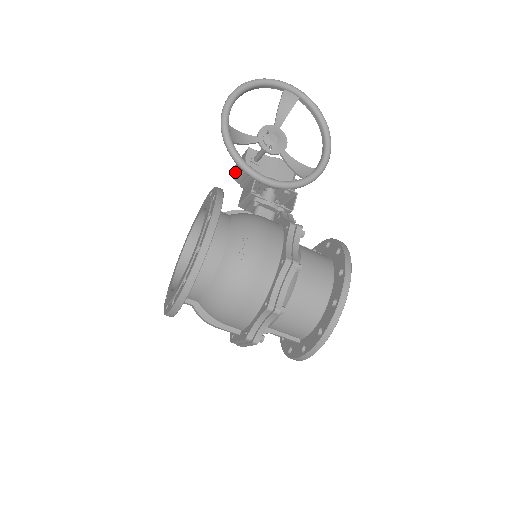
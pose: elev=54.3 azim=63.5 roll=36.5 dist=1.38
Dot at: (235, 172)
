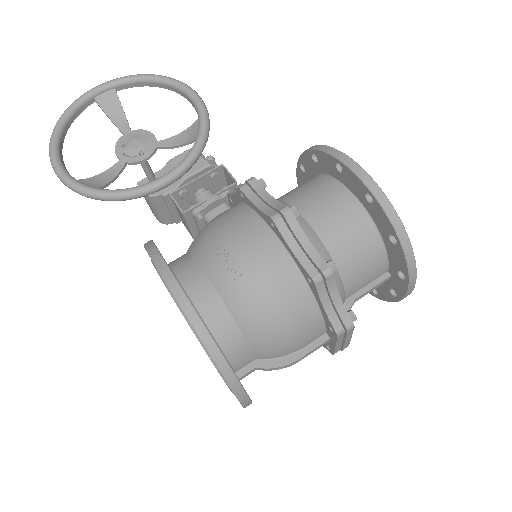
Dot at: (157, 218)
